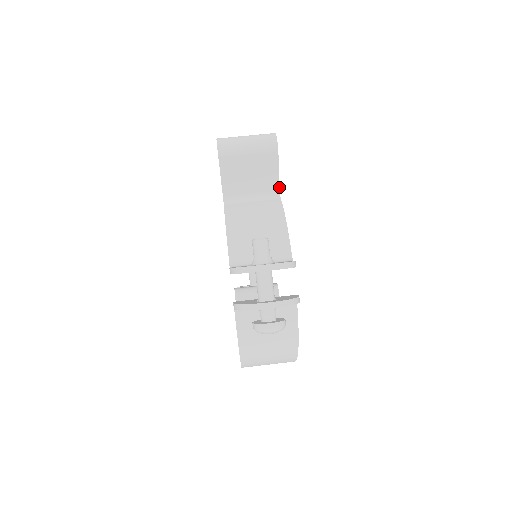
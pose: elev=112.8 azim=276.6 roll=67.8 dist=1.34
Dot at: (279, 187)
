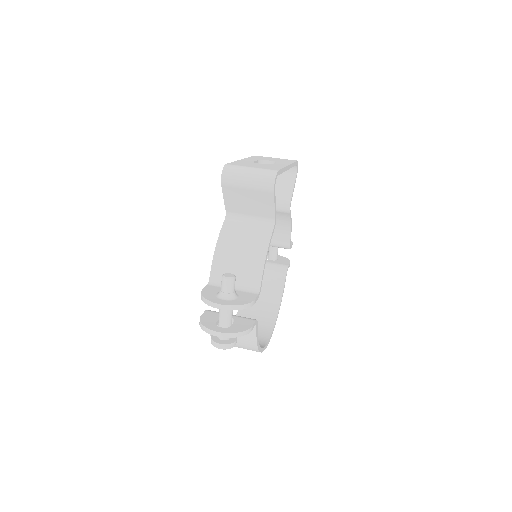
Dot at: (275, 217)
